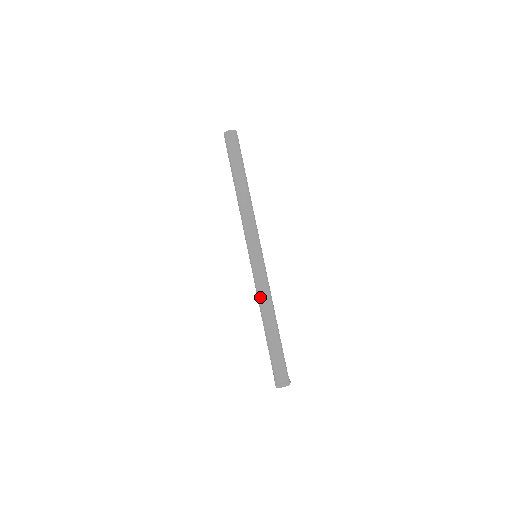
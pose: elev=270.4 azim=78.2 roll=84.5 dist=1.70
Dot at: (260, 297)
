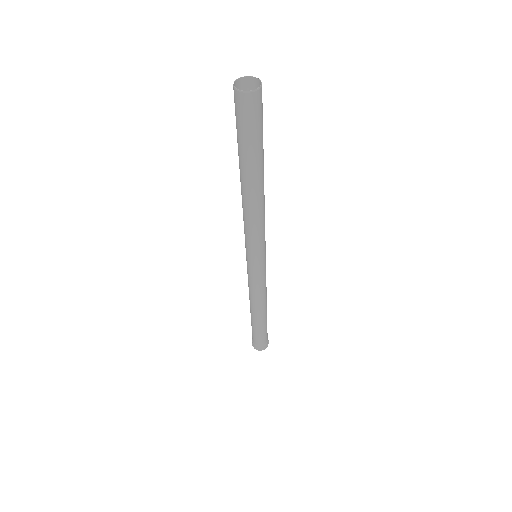
Dot at: (252, 295)
